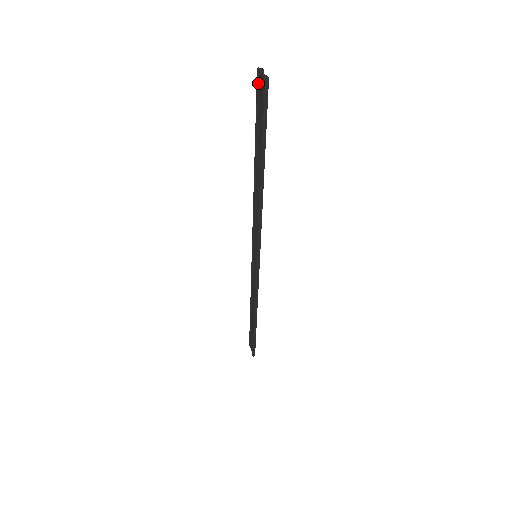
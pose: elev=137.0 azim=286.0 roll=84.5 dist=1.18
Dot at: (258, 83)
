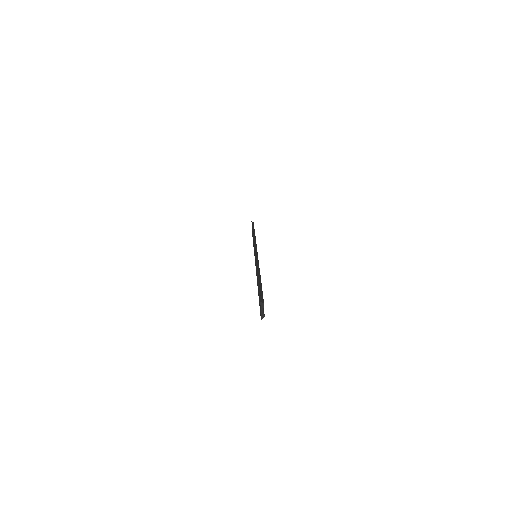
Dot at: occluded
